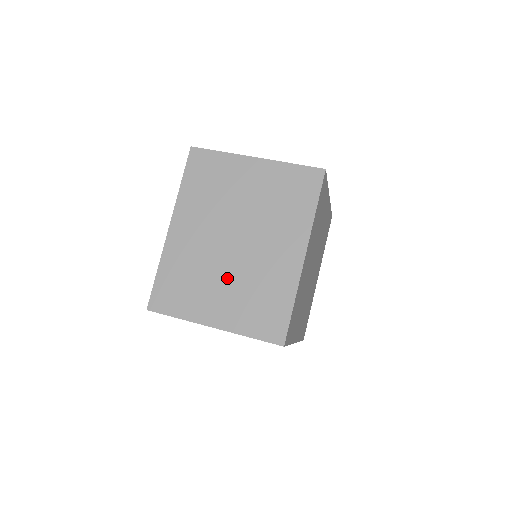
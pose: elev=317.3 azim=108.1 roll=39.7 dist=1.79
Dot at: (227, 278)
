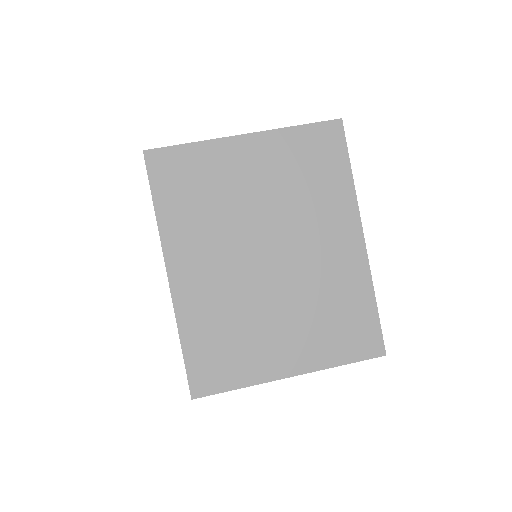
Dot at: (281, 308)
